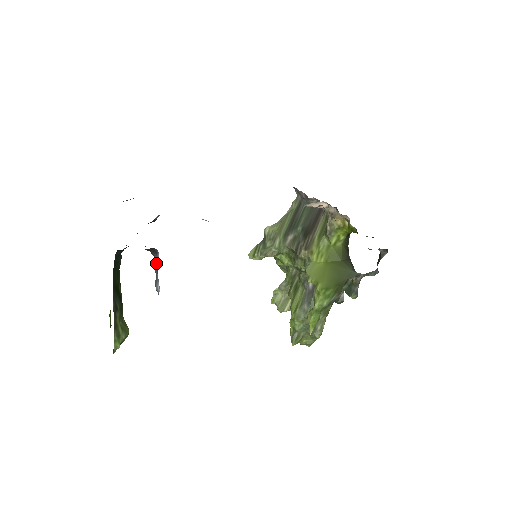
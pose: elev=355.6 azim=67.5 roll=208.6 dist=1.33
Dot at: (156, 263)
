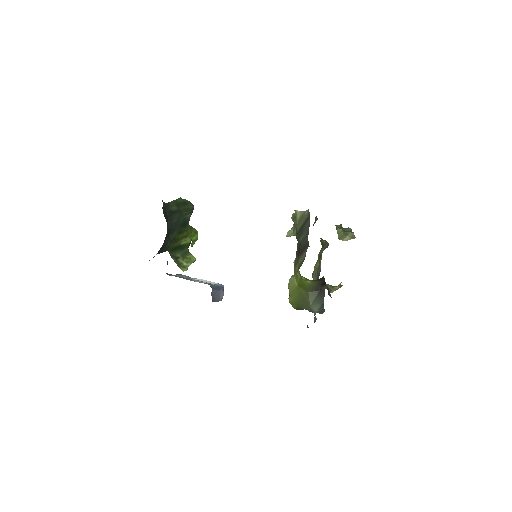
Dot at: occluded
